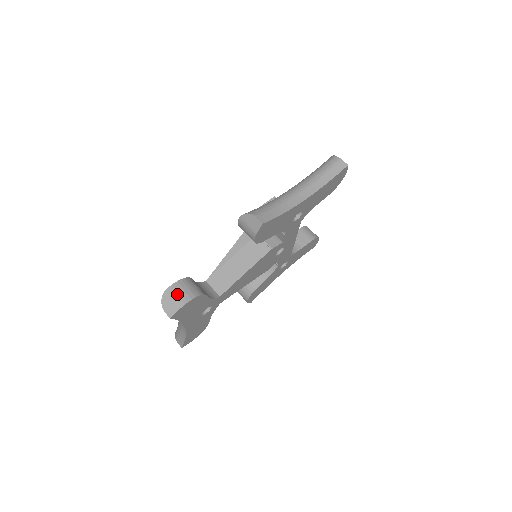
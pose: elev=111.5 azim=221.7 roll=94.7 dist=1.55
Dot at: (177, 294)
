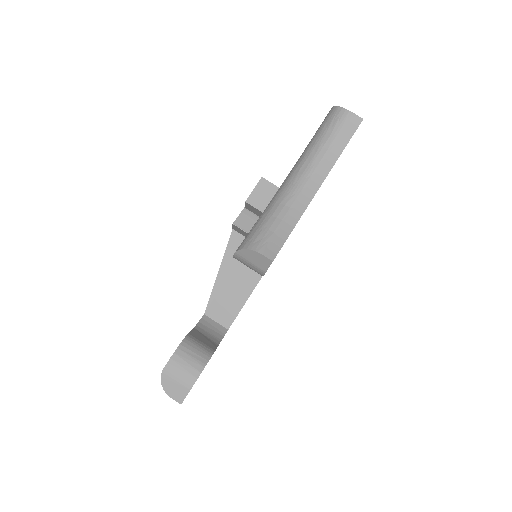
Dot at: (180, 372)
